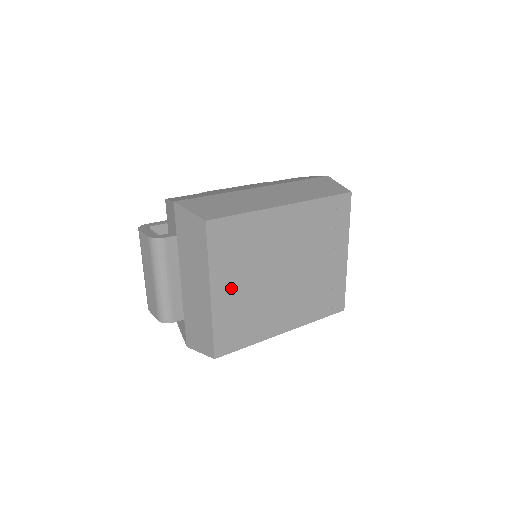
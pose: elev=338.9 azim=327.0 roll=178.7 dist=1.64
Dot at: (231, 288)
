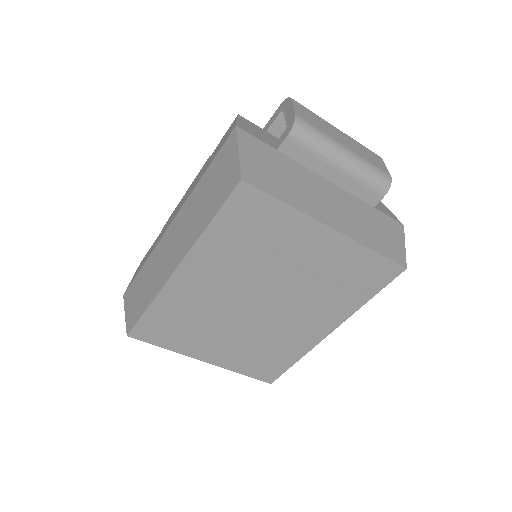
Dot at: (217, 348)
